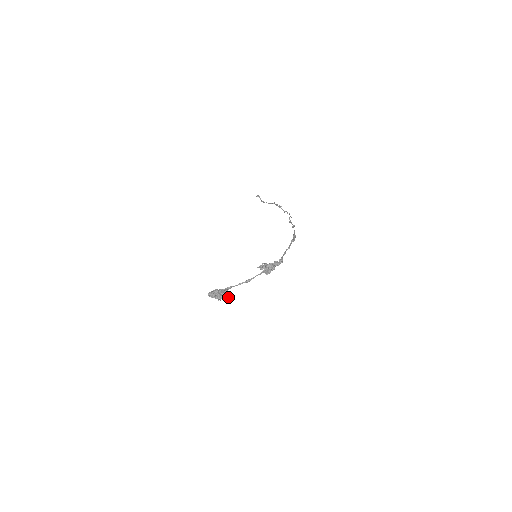
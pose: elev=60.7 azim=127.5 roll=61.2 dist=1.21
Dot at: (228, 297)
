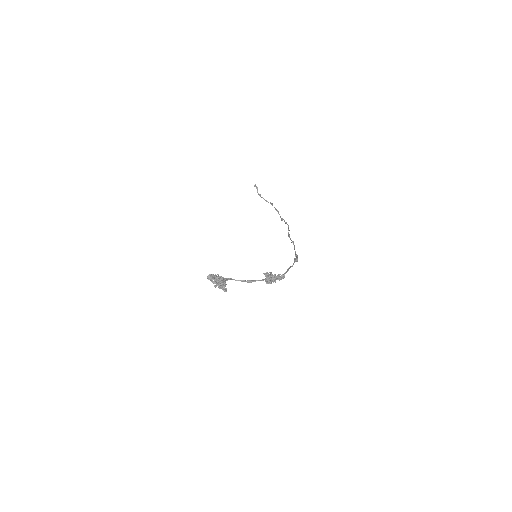
Dot at: (224, 287)
